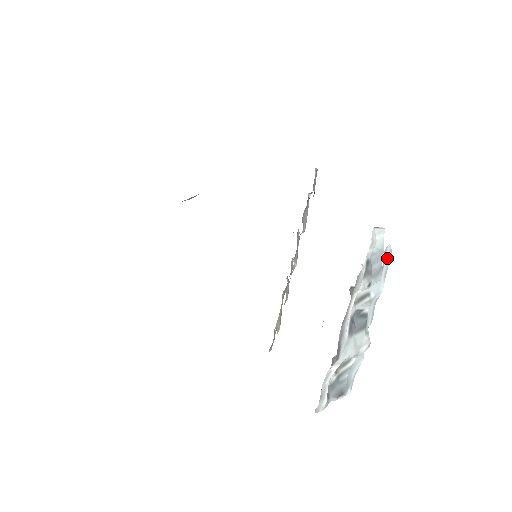
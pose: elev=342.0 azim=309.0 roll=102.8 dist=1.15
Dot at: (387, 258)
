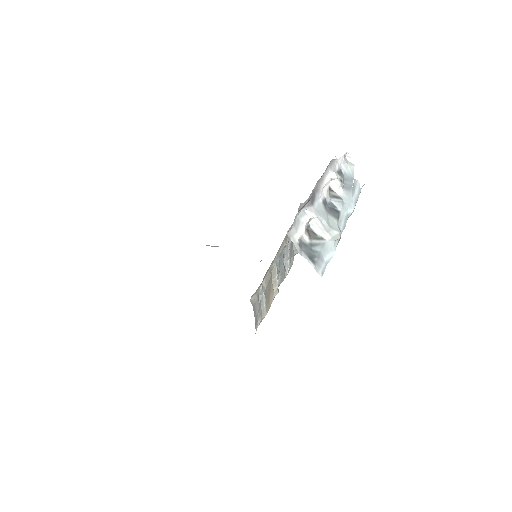
Dot at: (357, 190)
